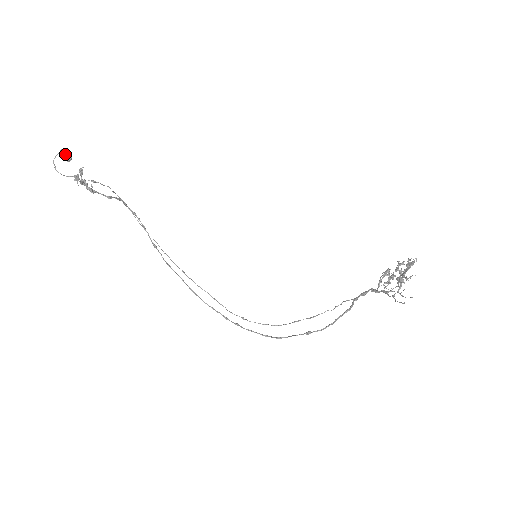
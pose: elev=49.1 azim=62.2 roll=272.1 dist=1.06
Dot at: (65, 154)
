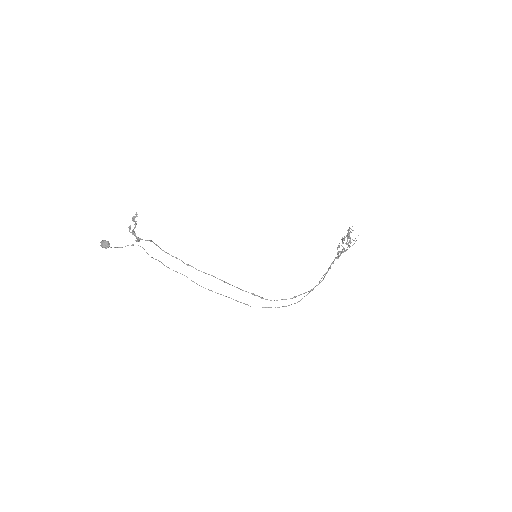
Dot at: (106, 241)
